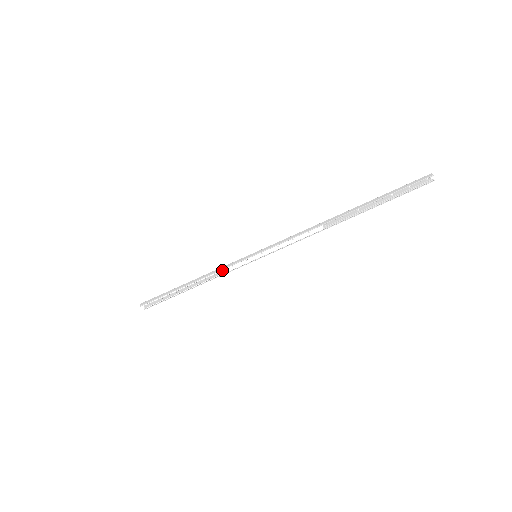
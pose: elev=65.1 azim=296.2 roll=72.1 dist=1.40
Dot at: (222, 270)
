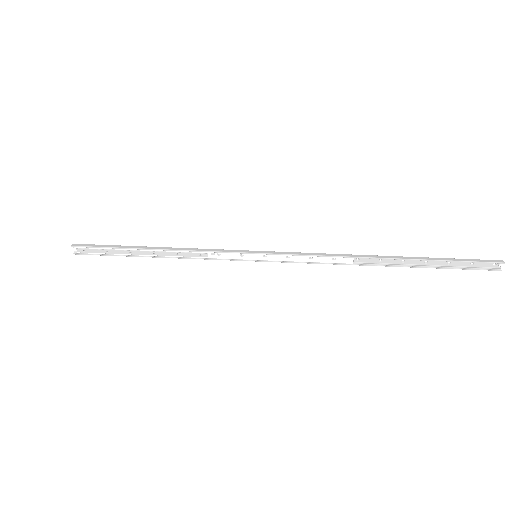
Dot at: (205, 252)
